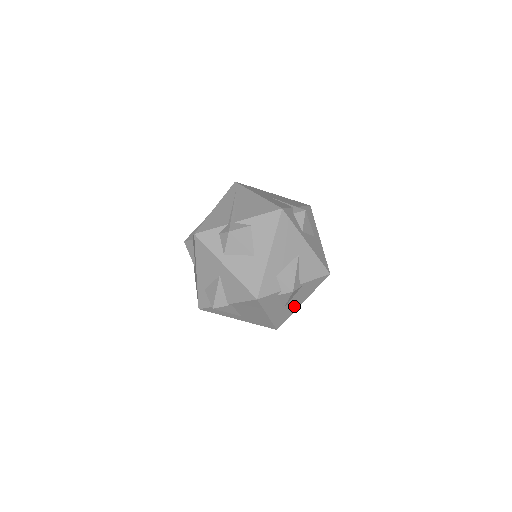
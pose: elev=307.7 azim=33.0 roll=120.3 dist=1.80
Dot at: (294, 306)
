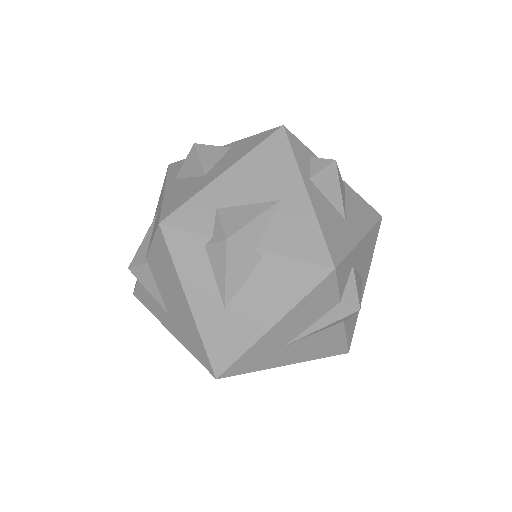
Dot at: (252, 323)
